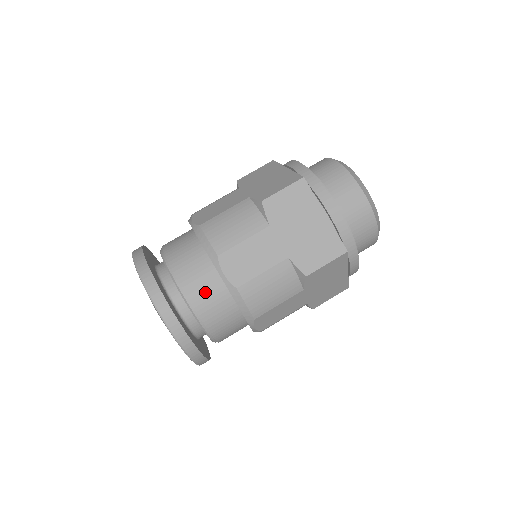
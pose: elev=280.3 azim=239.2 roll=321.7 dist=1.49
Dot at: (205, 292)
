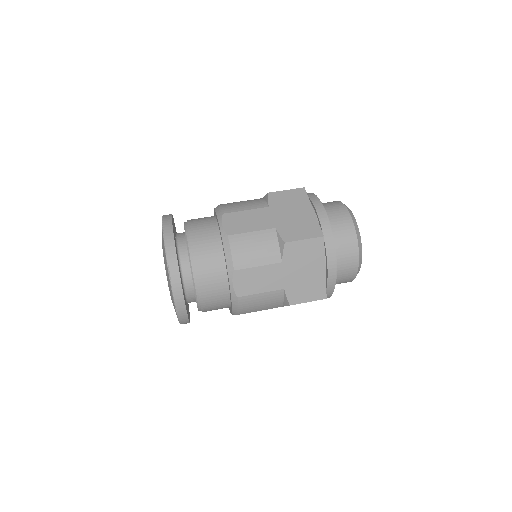
Dot at: (204, 238)
